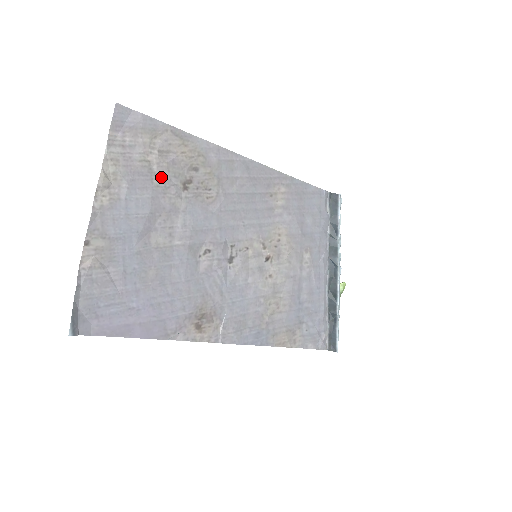
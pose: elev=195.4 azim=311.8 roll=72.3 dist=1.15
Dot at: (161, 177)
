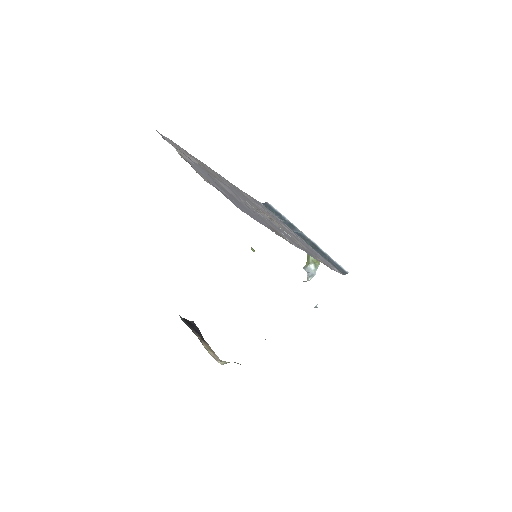
Dot at: (197, 164)
